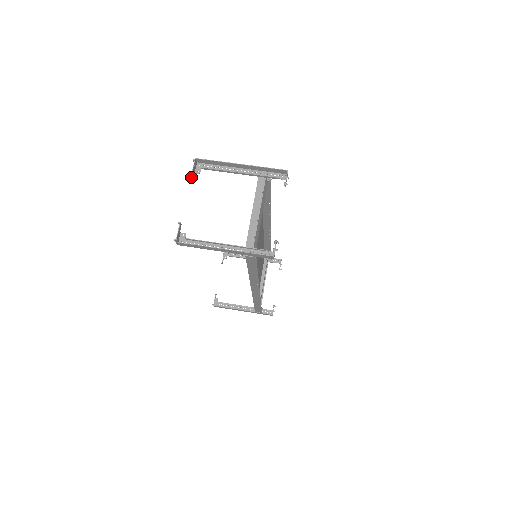
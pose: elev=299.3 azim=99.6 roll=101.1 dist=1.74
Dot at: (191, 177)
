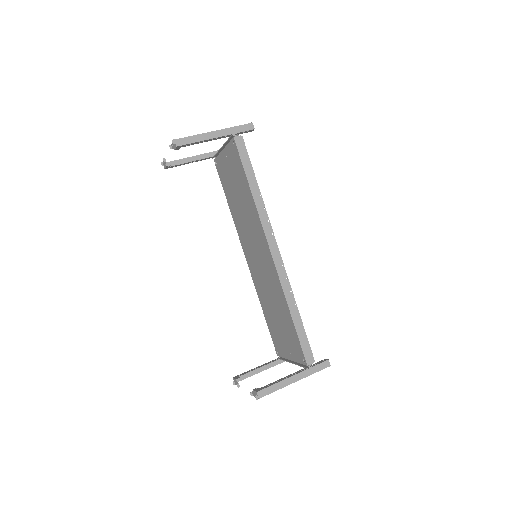
Dot at: (165, 162)
